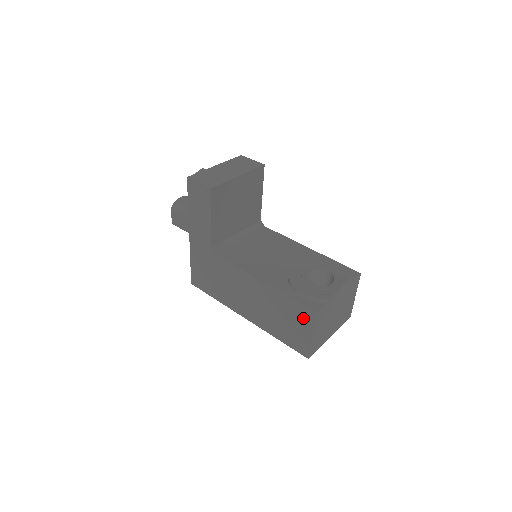
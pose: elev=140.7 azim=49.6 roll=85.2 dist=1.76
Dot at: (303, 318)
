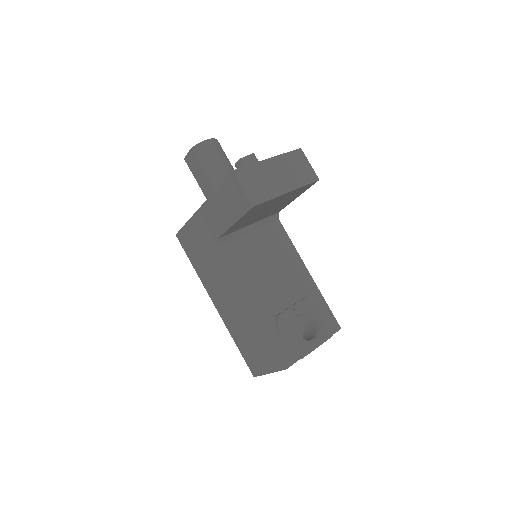
Dot at: (271, 359)
